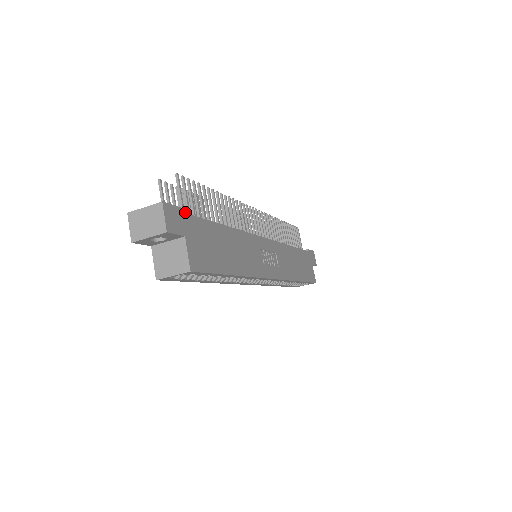
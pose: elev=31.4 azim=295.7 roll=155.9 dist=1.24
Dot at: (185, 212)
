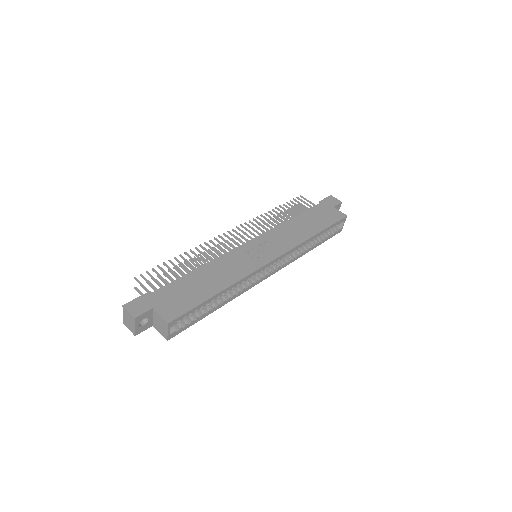
Dot at: (147, 295)
